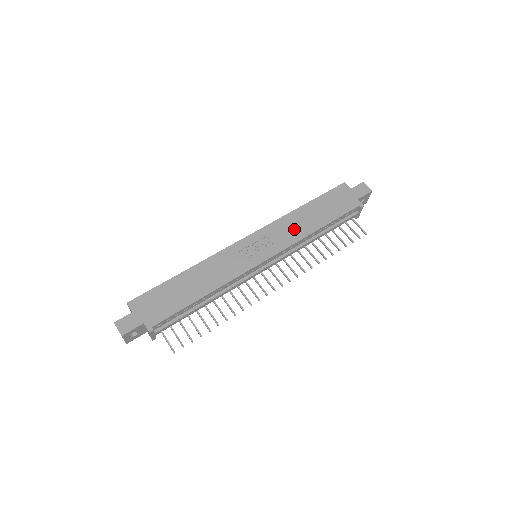
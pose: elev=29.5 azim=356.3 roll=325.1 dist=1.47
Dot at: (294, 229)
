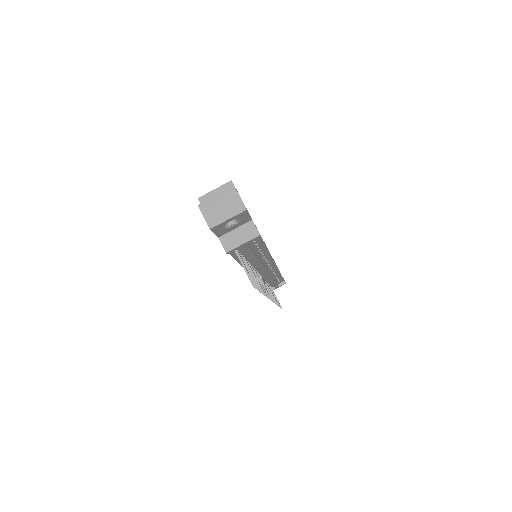
Dot at: occluded
